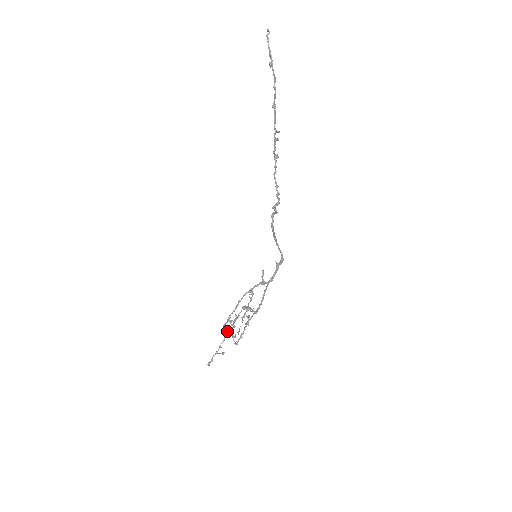
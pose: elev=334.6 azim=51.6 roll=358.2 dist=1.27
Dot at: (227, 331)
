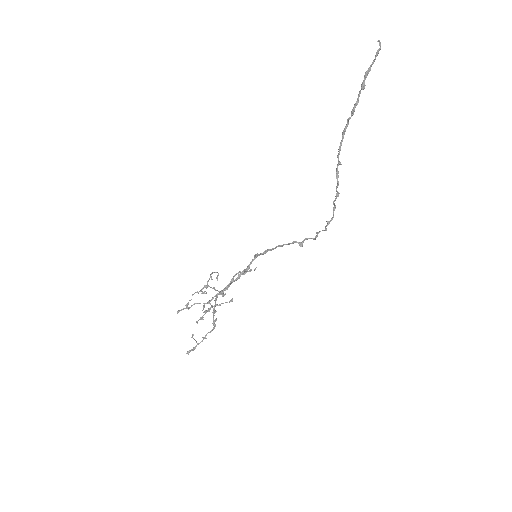
Dot at: occluded
